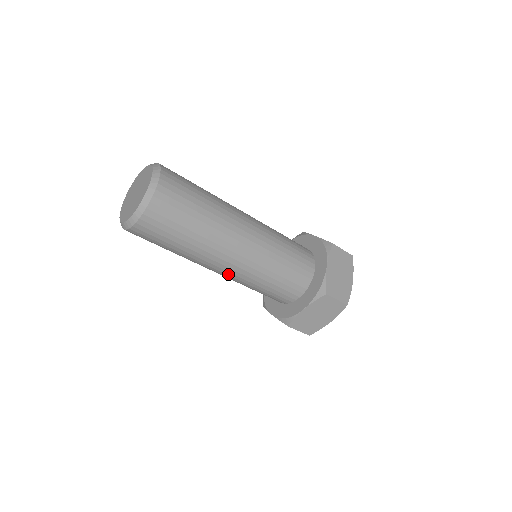
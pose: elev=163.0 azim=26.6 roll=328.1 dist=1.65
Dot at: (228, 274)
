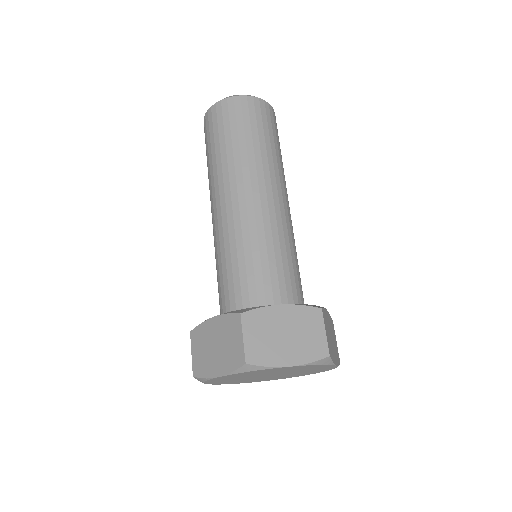
Dot at: (241, 208)
